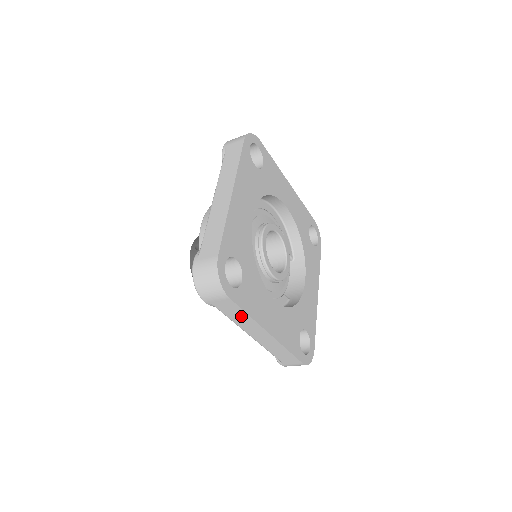
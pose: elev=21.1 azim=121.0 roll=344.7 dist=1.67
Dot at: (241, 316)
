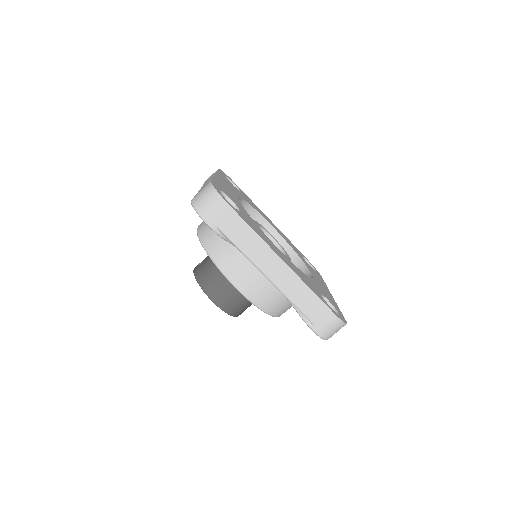
Dot at: (247, 236)
